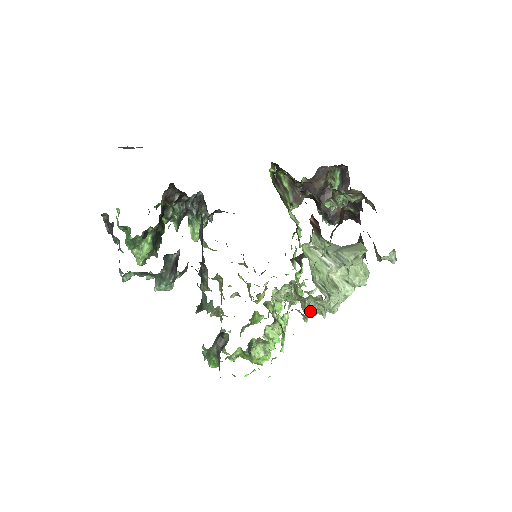
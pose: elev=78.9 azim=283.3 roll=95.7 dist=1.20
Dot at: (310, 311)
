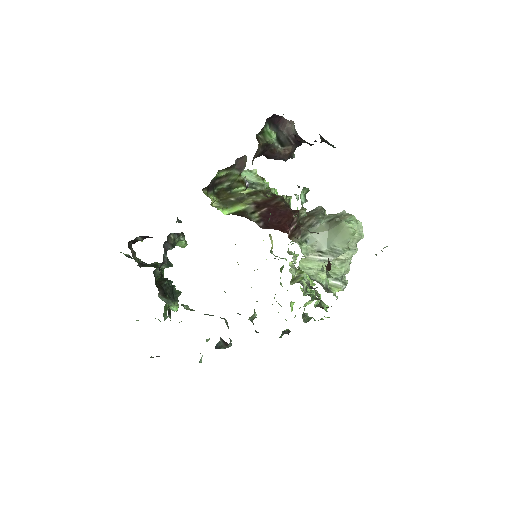
Dot at: occluded
